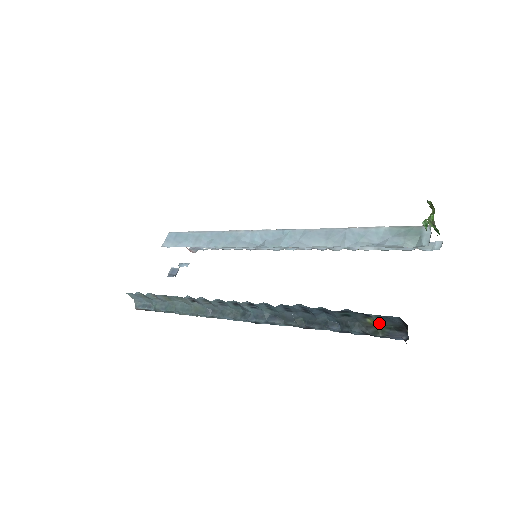
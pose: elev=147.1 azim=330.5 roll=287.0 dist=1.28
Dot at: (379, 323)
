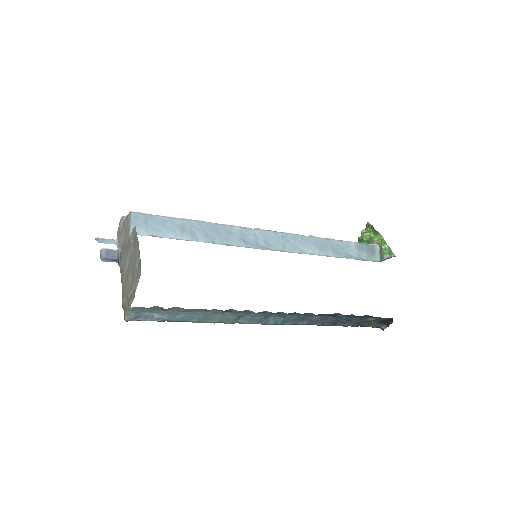
Dot at: (374, 320)
